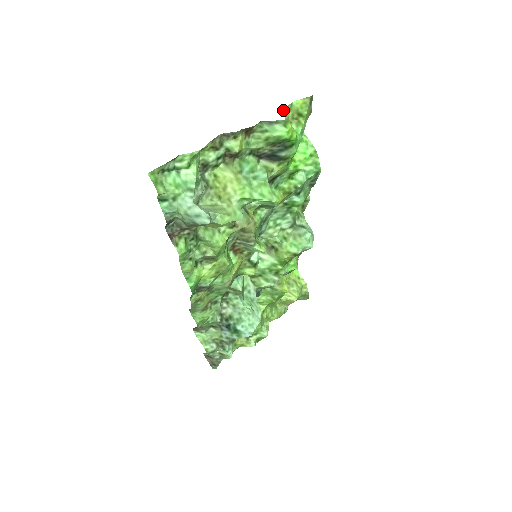
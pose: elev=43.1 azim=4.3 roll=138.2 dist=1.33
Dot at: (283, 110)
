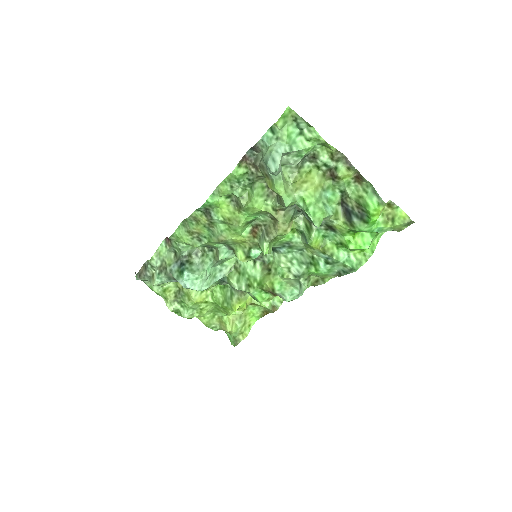
Dot at: (390, 201)
